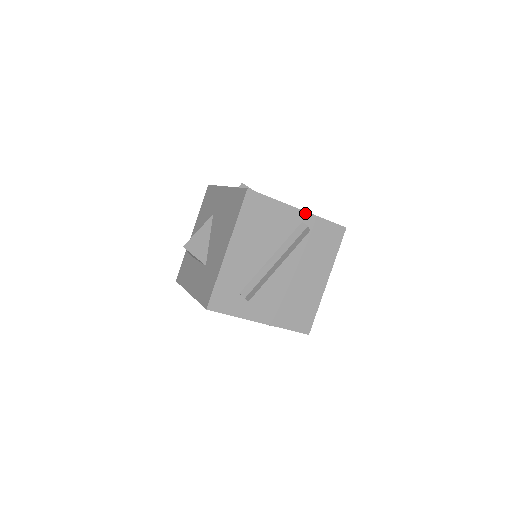
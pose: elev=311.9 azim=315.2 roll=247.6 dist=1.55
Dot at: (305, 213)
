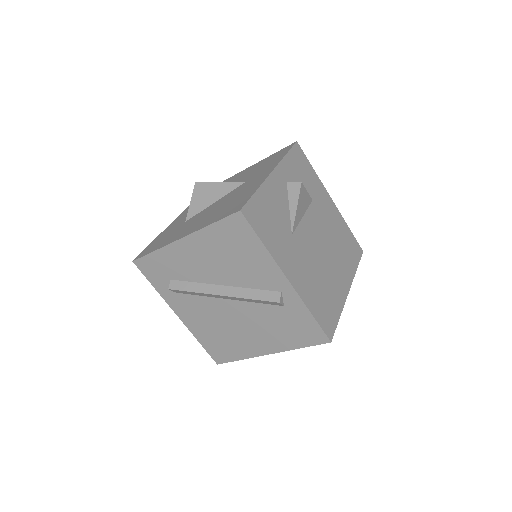
Dot at: (292, 288)
